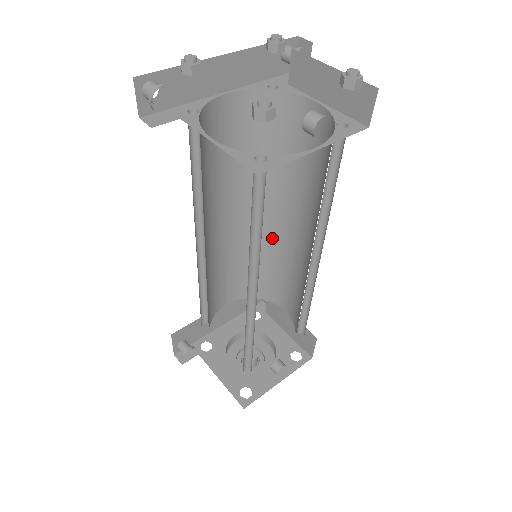
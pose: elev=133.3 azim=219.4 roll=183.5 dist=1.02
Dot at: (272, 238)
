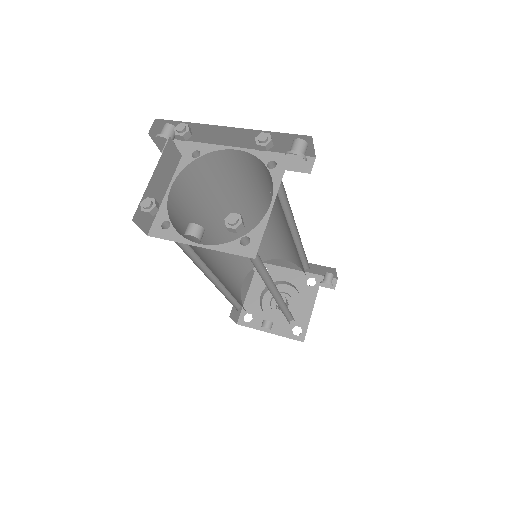
Dot at: occluded
